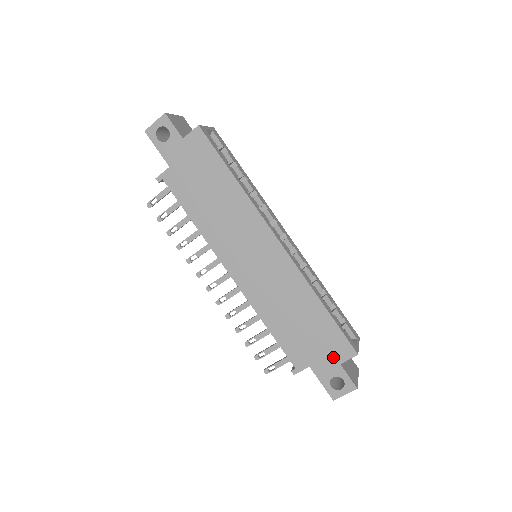
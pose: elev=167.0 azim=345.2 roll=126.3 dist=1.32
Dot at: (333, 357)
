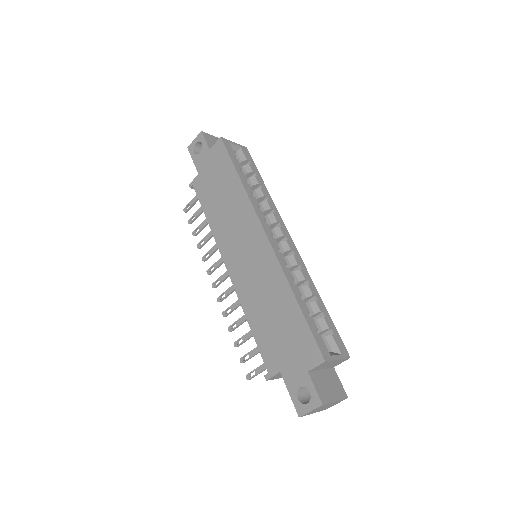
Dot at: (302, 362)
